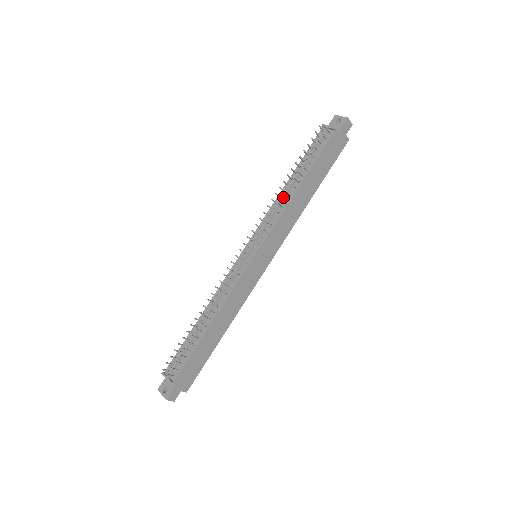
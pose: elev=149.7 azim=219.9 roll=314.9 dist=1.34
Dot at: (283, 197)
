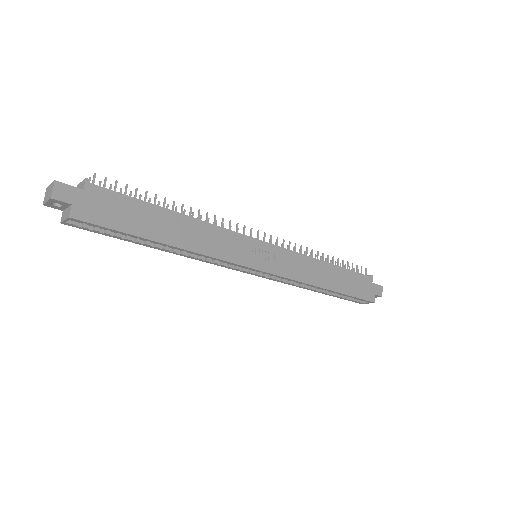
Dot at: (312, 251)
